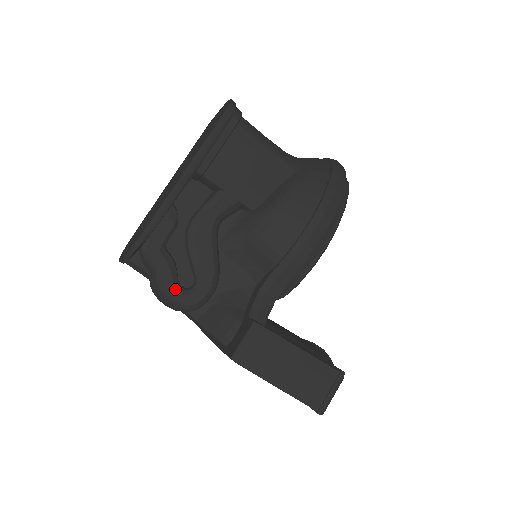
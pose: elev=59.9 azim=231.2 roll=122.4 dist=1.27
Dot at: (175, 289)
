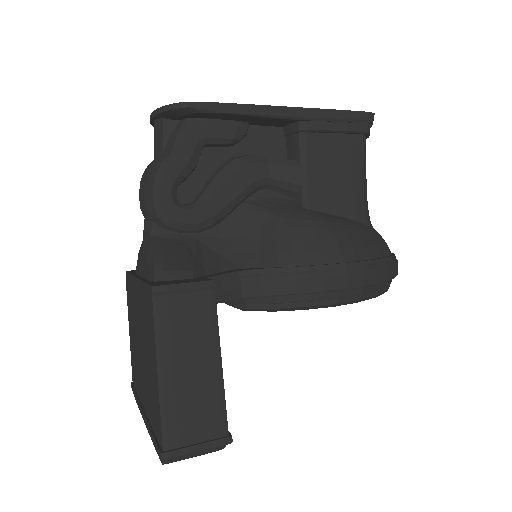
Dot at: (170, 184)
